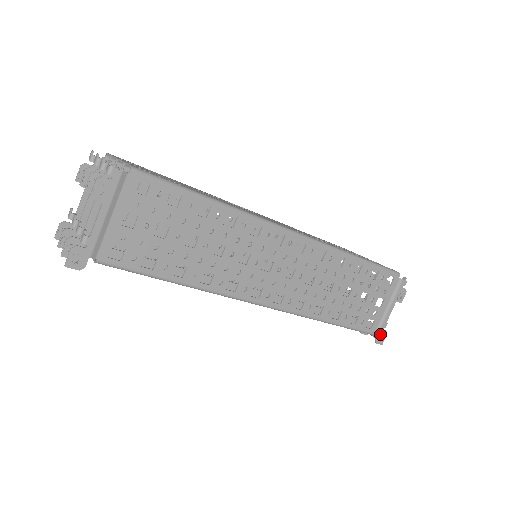
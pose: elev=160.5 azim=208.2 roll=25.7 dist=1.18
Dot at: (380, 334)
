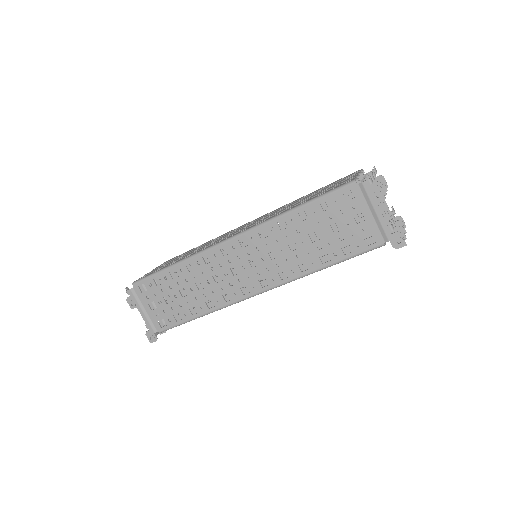
Dot at: (392, 239)
